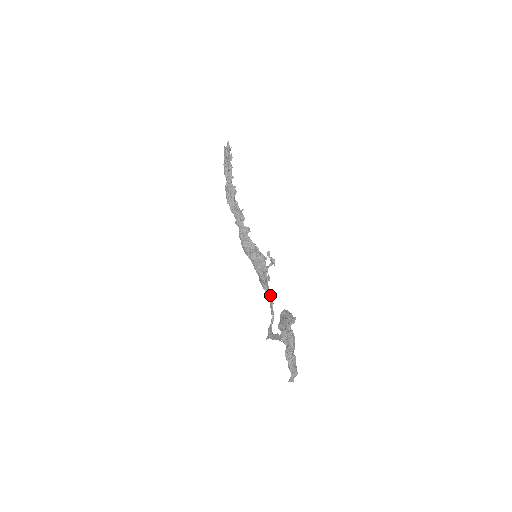
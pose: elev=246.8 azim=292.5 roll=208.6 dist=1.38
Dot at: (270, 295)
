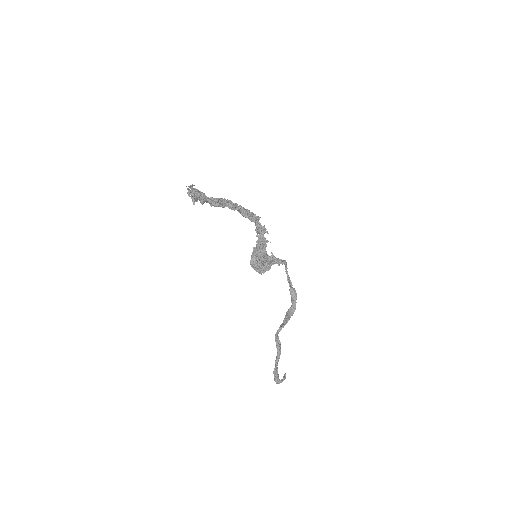
Dot at: occluded
